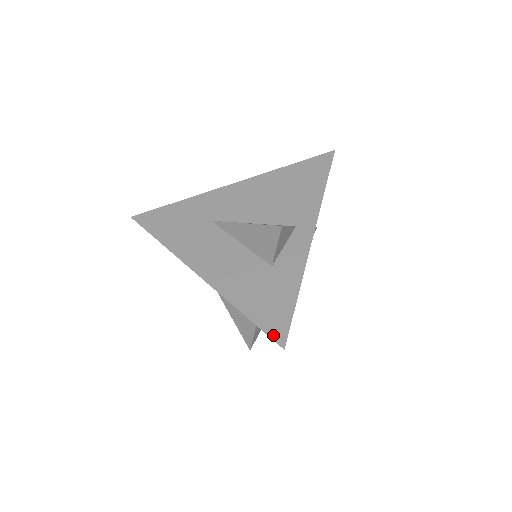
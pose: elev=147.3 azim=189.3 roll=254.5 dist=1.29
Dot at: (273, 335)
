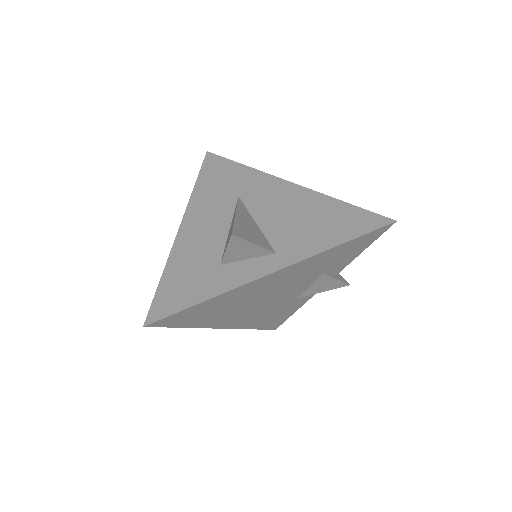
Dot at: (152, 310)
